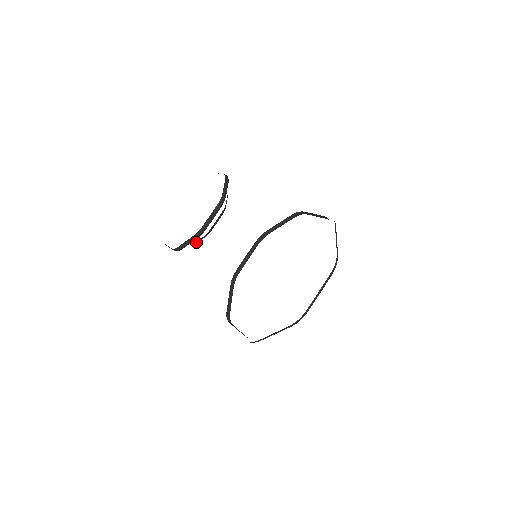
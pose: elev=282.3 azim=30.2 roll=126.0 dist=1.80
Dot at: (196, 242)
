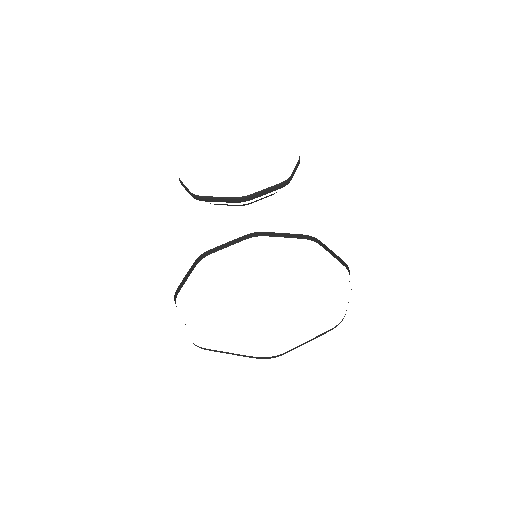
Dot at: (222, 204)
